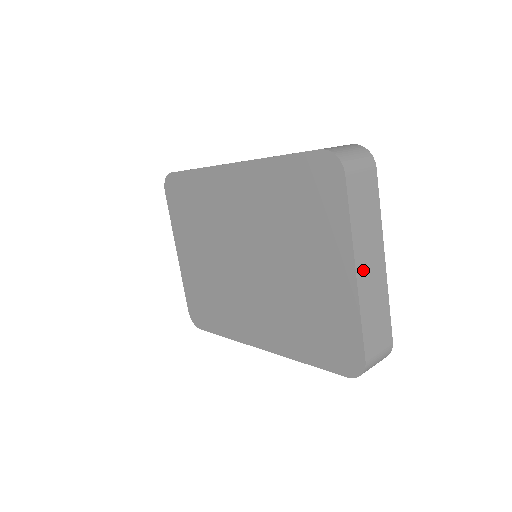
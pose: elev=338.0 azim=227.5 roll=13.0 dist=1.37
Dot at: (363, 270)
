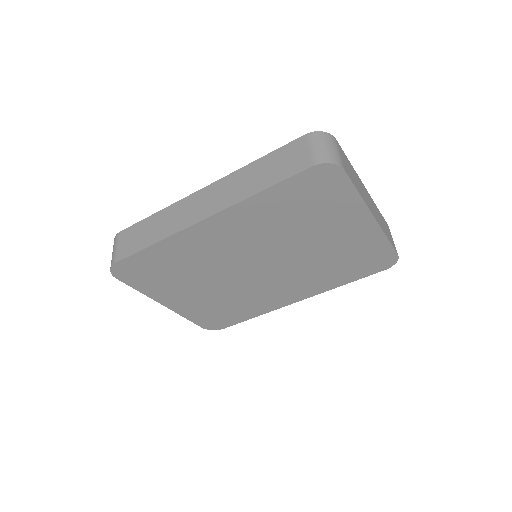
Dot at: (373, 211)
